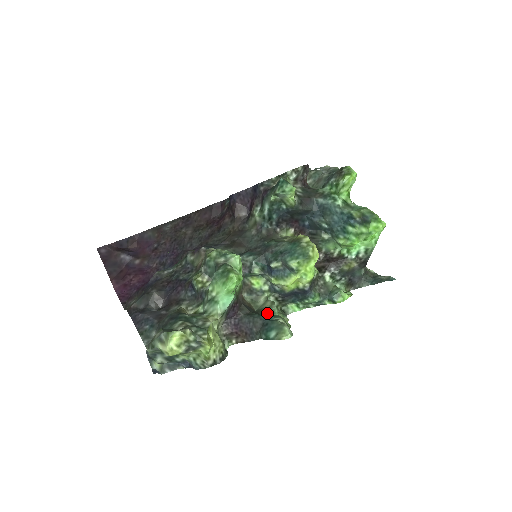
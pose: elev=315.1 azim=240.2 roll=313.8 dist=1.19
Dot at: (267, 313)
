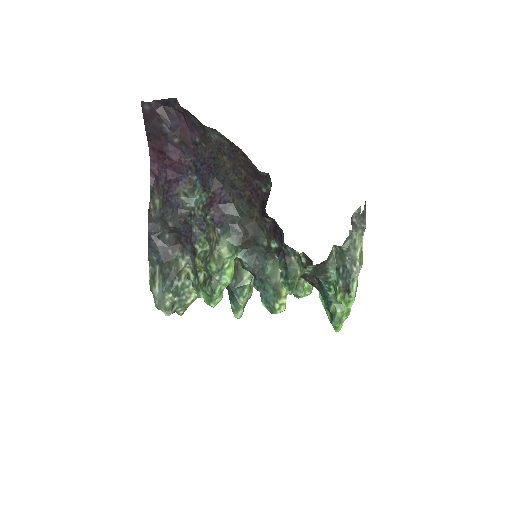
Dot at: (240, 287)
